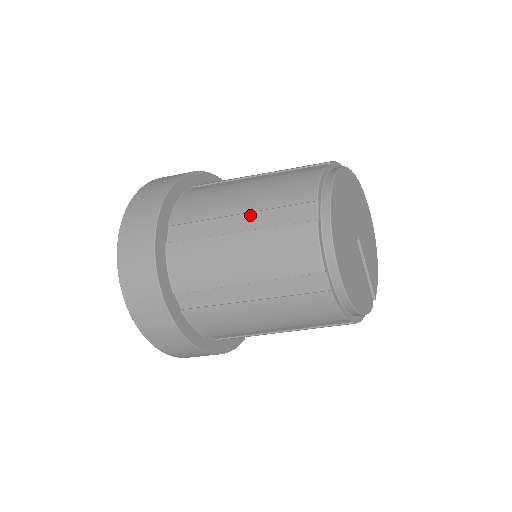
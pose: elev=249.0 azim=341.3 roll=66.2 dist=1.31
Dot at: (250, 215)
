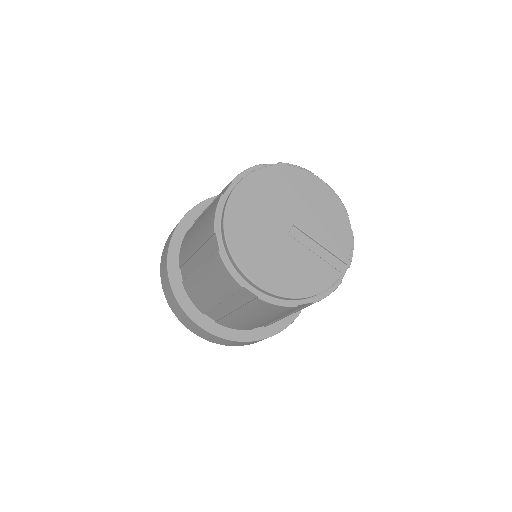
Dot at: (199, 252)
